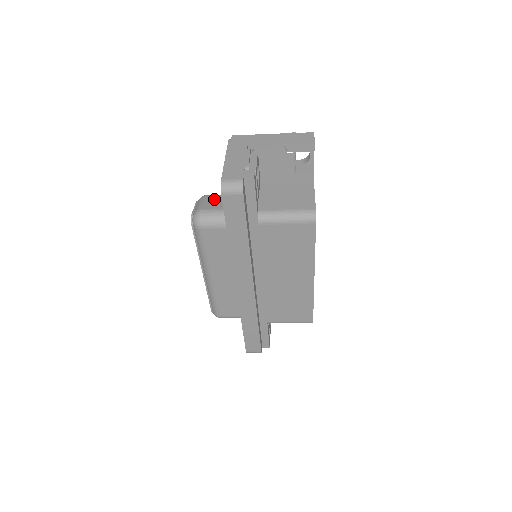
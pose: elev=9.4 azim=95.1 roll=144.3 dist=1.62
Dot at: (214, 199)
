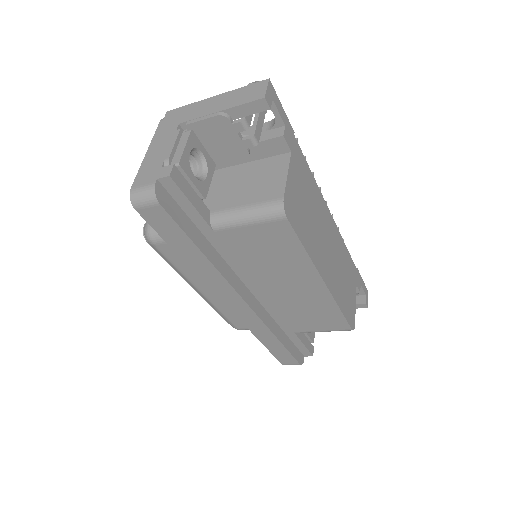
Dot at: occluded
